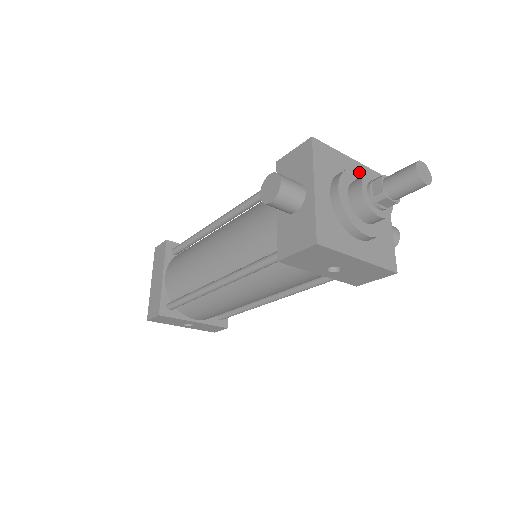
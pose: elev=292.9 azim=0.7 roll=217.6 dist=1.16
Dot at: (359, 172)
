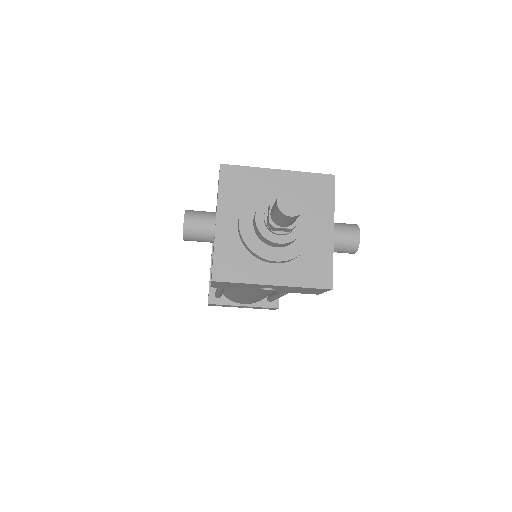
Dot at: (276, 189)
